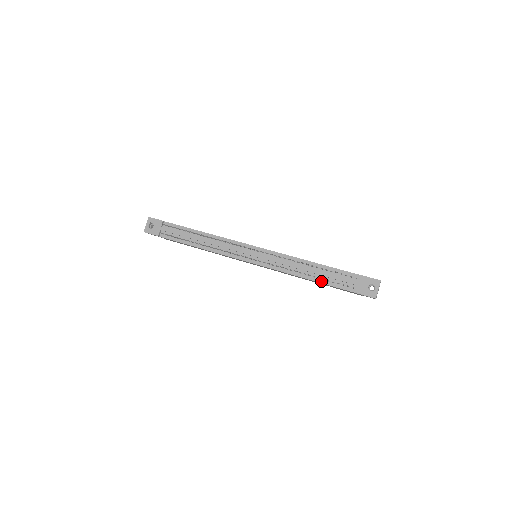
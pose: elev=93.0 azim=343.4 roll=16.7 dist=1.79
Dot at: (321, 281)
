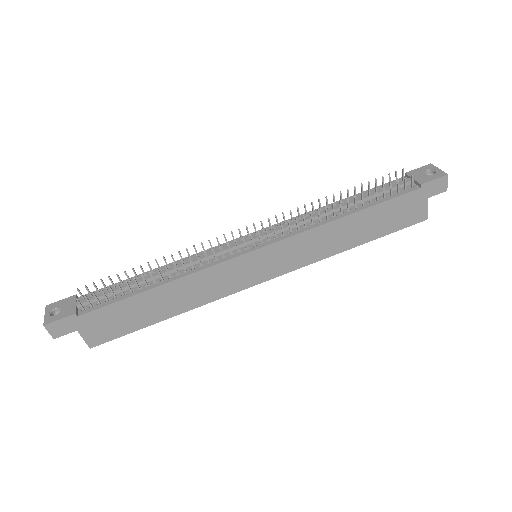
Dot at: (368, 205)
